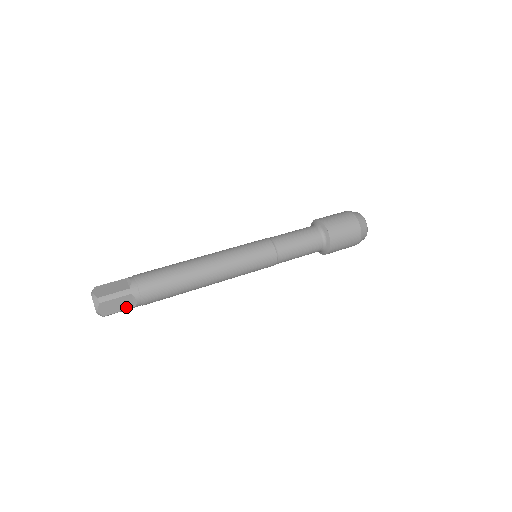
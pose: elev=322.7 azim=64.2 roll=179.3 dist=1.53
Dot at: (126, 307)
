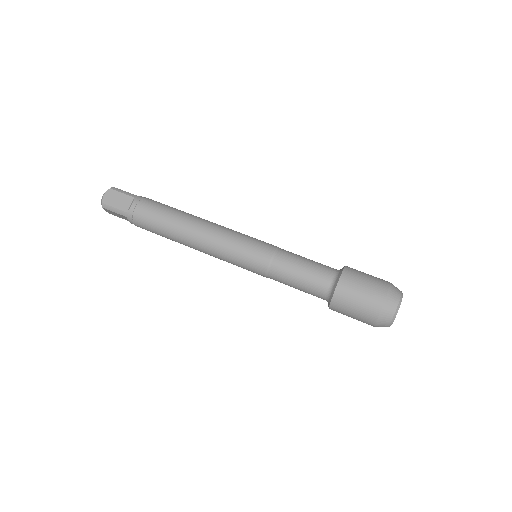
Dot at: (126, 219)
